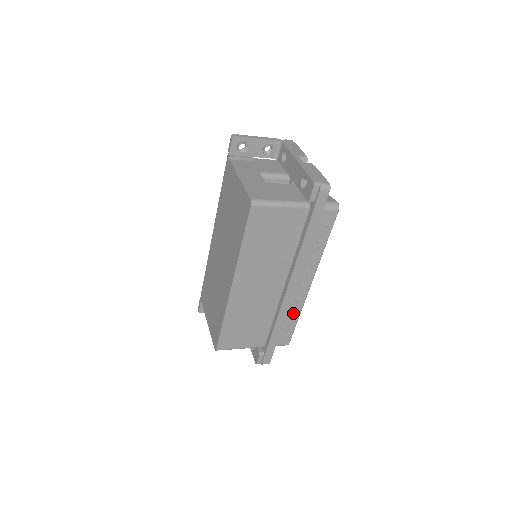
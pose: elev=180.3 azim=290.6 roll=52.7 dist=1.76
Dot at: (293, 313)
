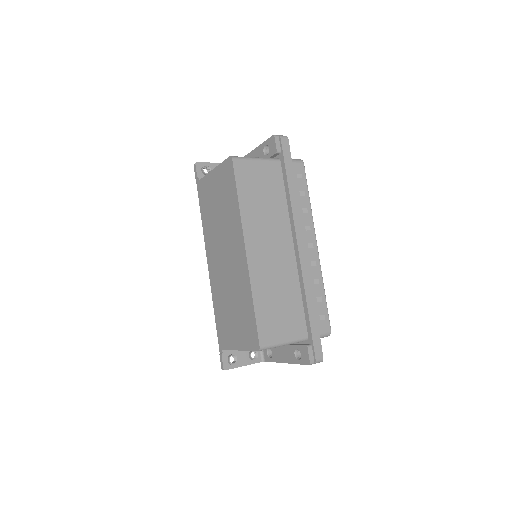
Dot at: (316, 284)
